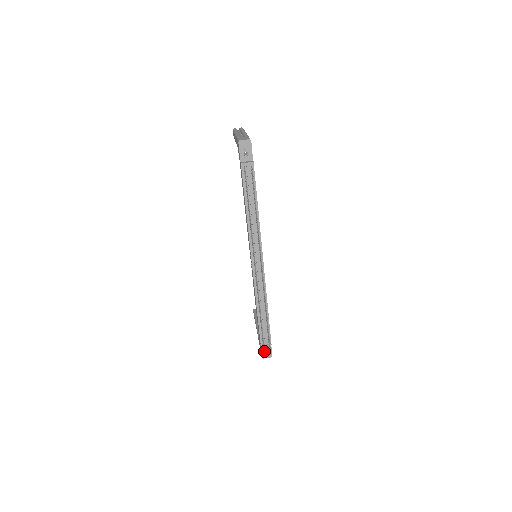
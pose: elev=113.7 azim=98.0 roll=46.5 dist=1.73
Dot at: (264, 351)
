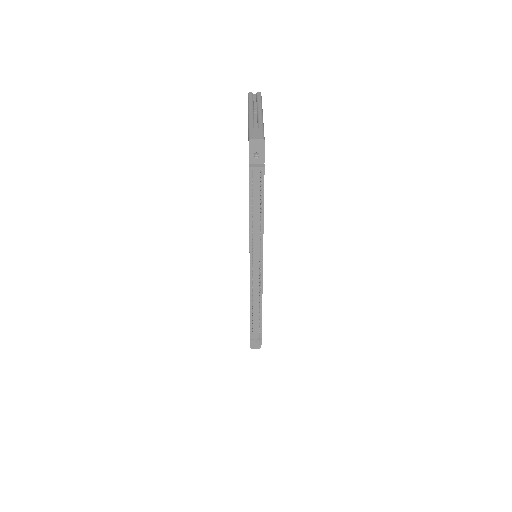
Dot at: (253, 343)
